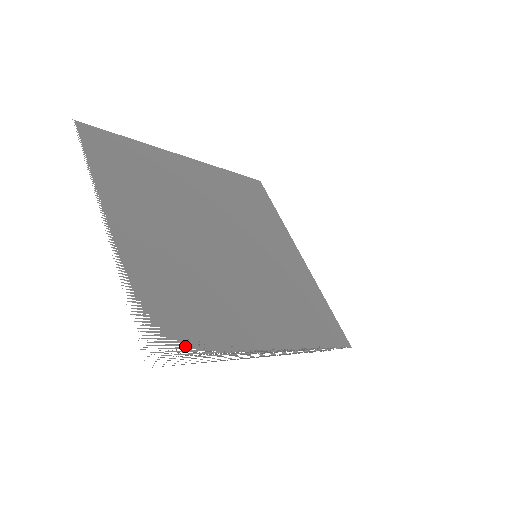
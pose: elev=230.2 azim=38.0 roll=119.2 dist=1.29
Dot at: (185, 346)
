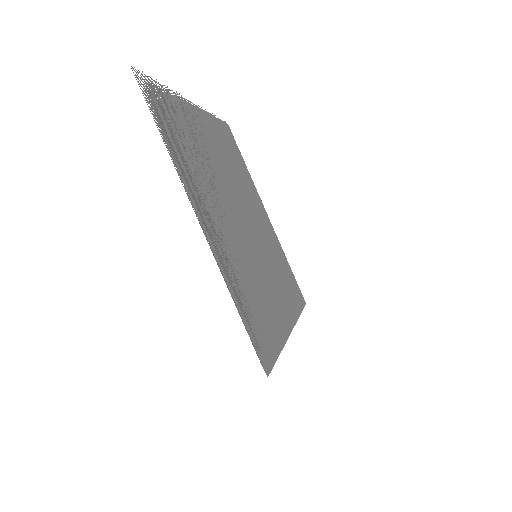
Dot at: (159, 115)
